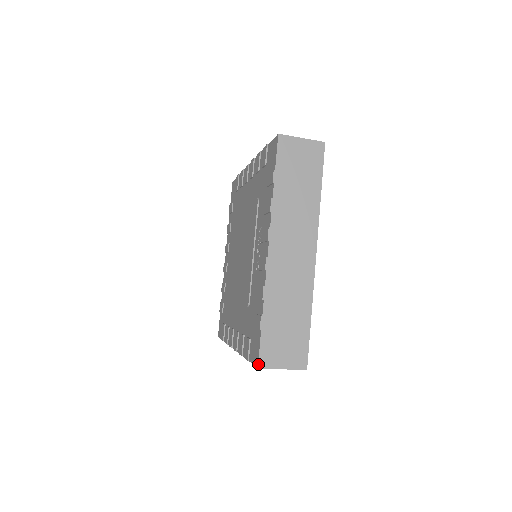
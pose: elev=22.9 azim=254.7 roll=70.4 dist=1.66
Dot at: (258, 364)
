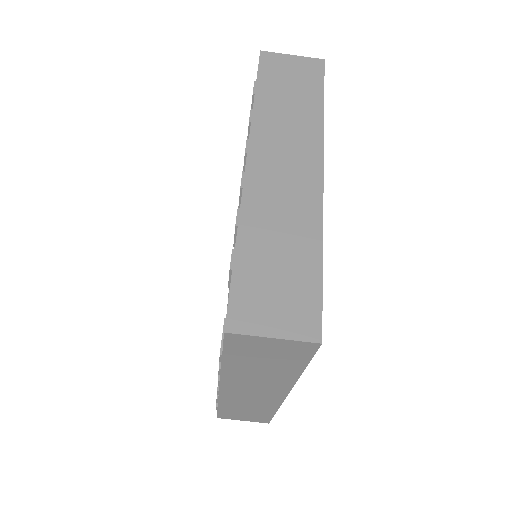
Dot at: (225, 325)
